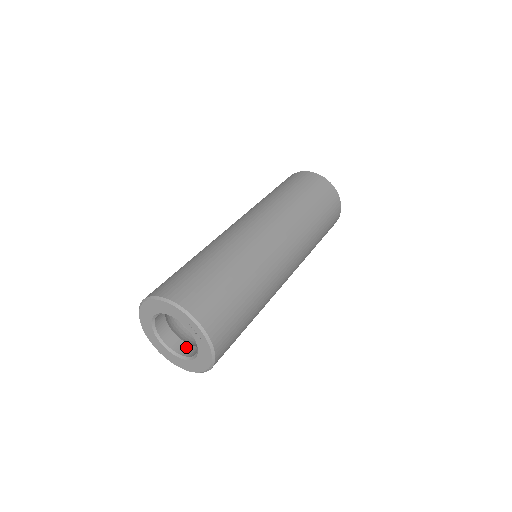
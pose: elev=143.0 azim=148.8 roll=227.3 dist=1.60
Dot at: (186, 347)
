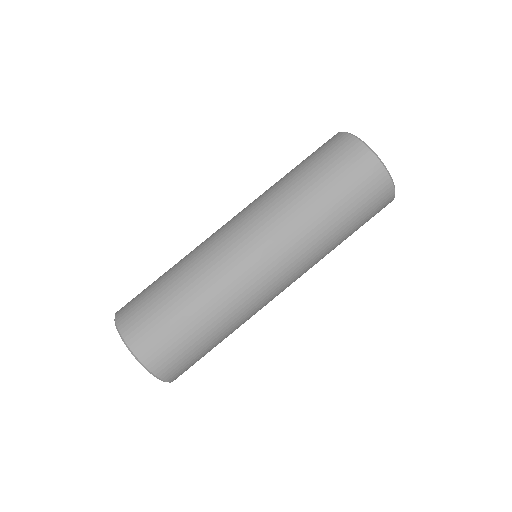
Dot at: occluded
